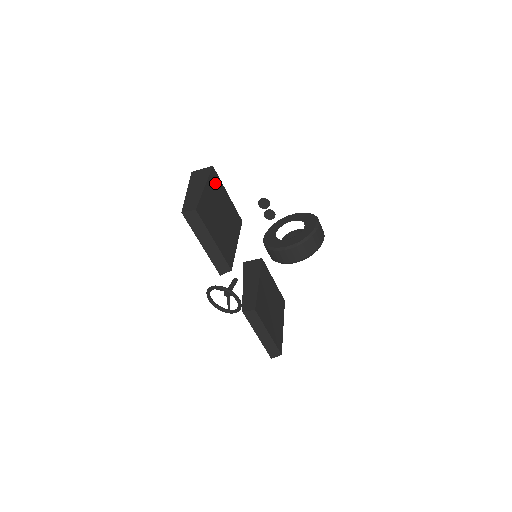
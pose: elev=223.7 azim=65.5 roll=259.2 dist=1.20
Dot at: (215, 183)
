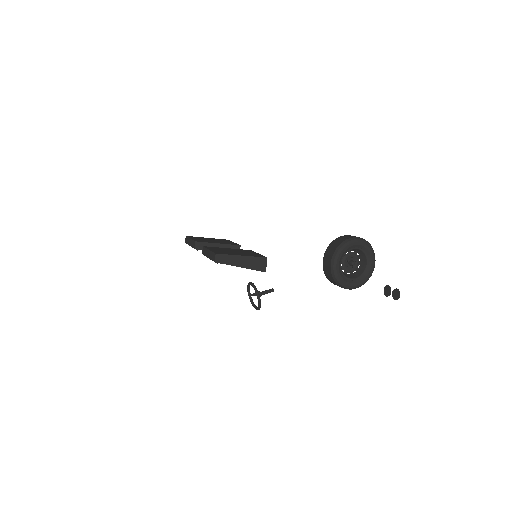
Dot at: occluded
